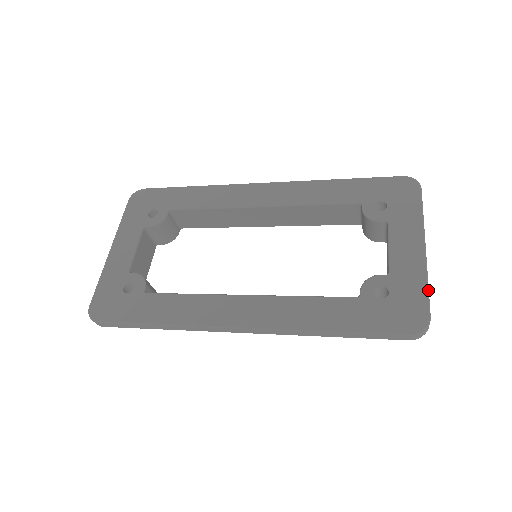
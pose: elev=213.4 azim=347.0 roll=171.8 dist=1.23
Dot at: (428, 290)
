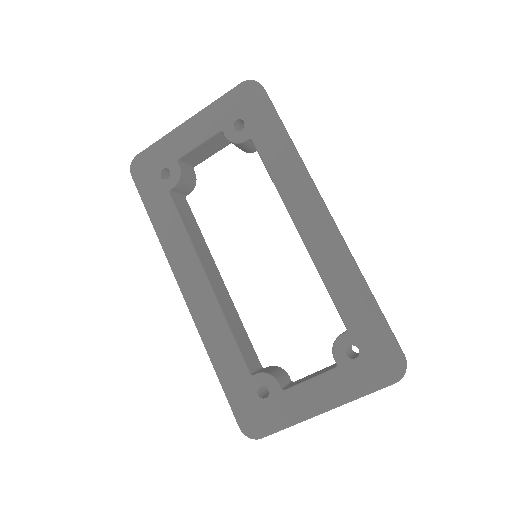
Dot at: (283, 429)
